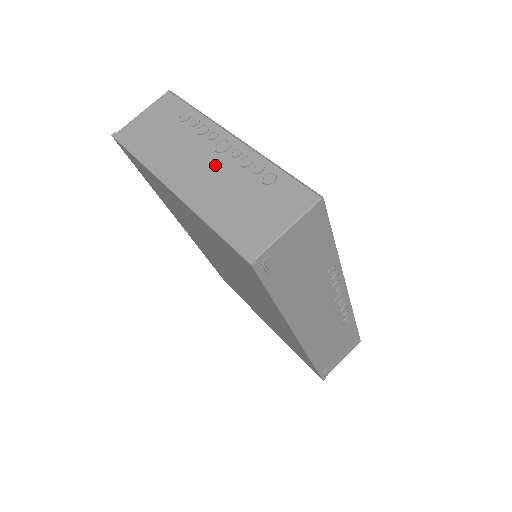
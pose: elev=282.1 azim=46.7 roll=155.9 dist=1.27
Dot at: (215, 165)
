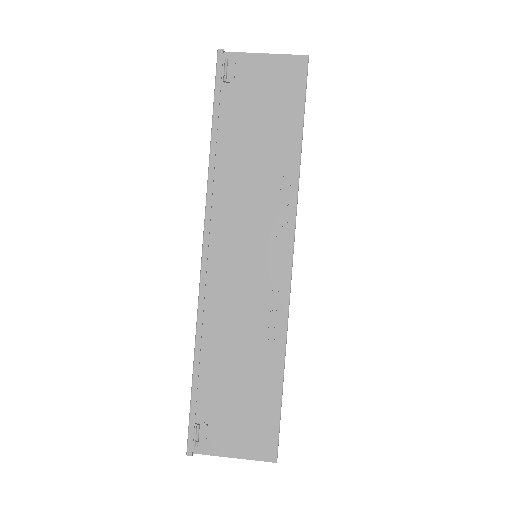
Dot at: occluded
